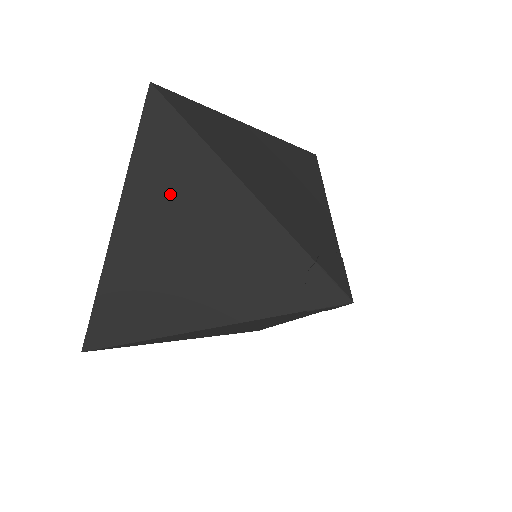
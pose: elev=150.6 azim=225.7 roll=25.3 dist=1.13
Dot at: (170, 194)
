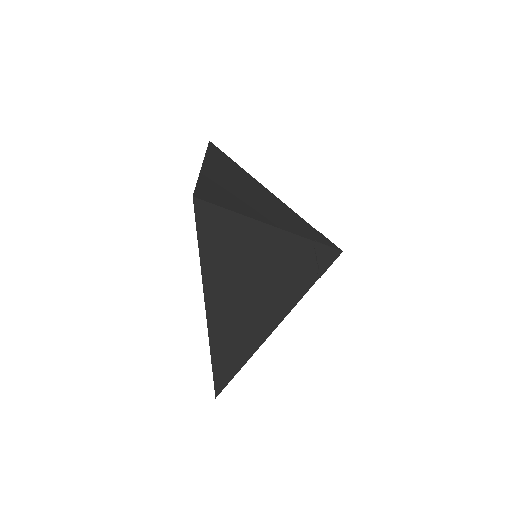
Dot at: occluded
